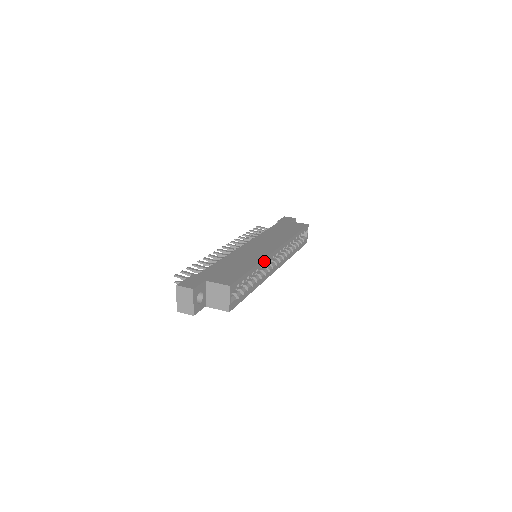
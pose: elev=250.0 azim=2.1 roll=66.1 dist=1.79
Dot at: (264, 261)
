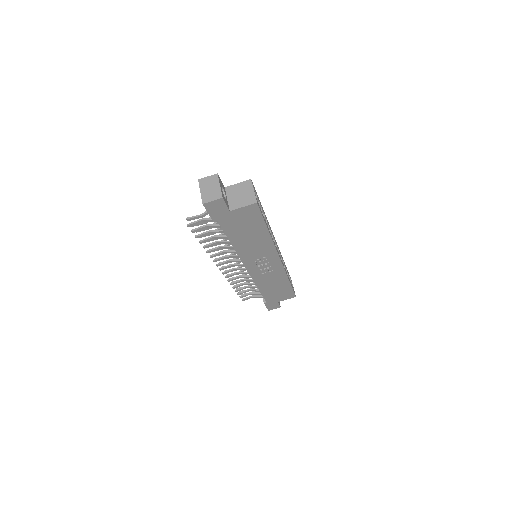
Dot at: (269, 226)
